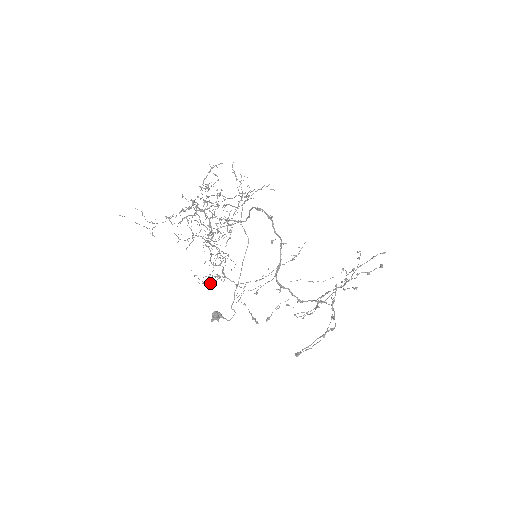
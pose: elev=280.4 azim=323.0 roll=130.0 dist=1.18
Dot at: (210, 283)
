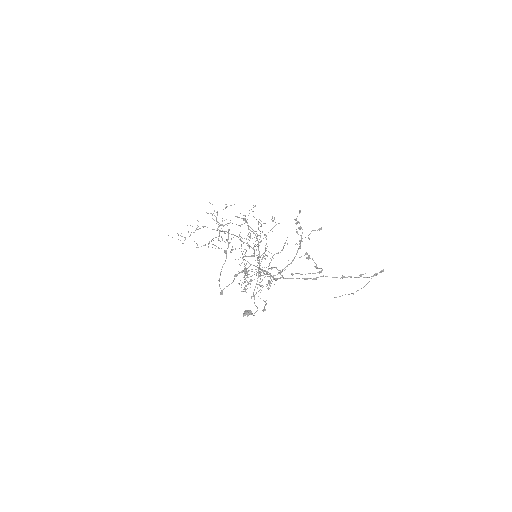
Dot at: (246, 289)
